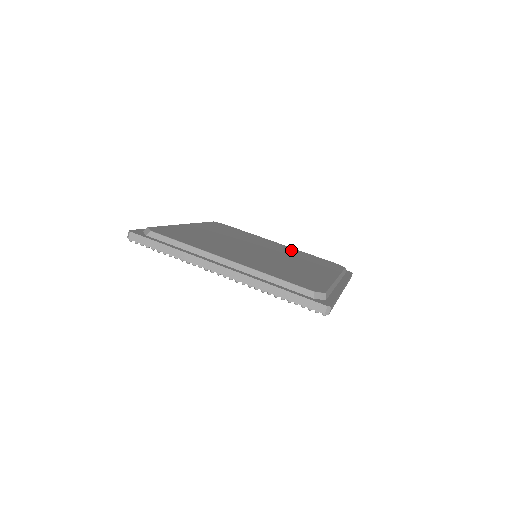
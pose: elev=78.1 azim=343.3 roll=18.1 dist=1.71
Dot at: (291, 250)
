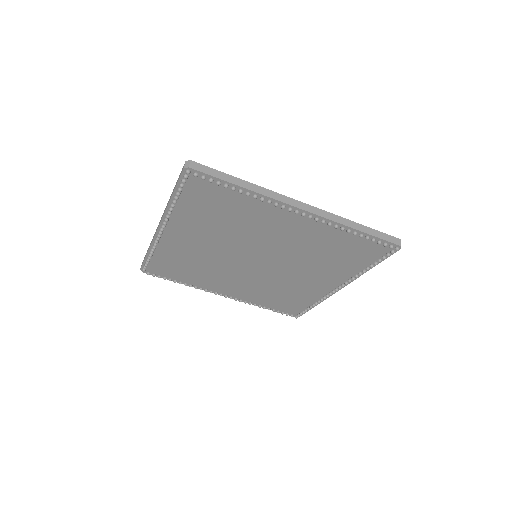
Dot at: occluded
